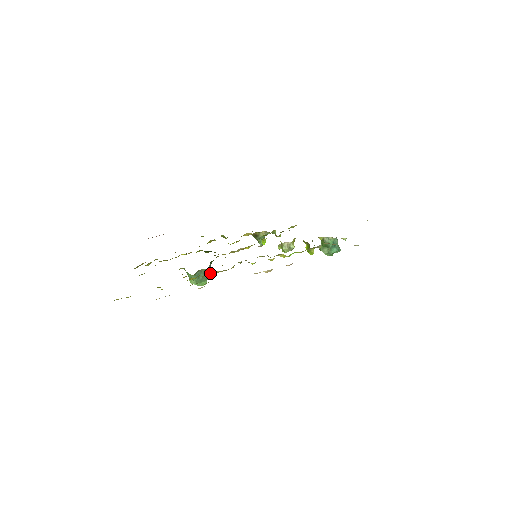
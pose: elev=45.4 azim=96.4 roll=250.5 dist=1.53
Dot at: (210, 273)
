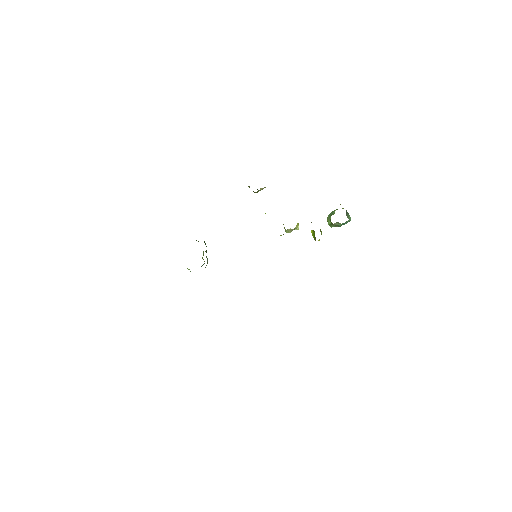
Dot at: occluded
